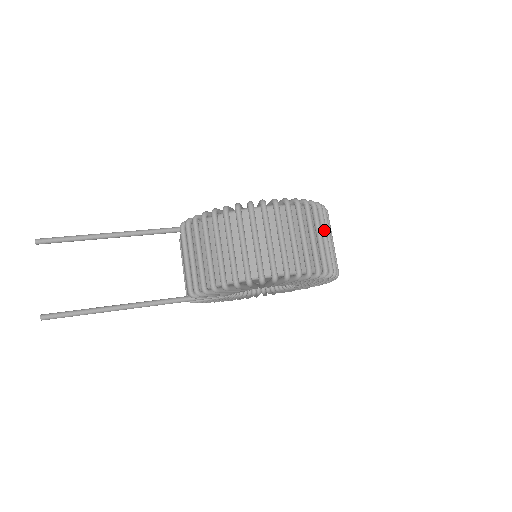
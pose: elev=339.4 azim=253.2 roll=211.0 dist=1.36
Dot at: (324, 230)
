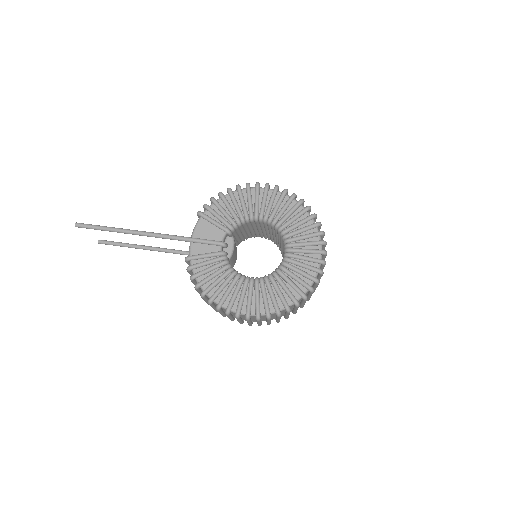
Dot at: (295, 310)
